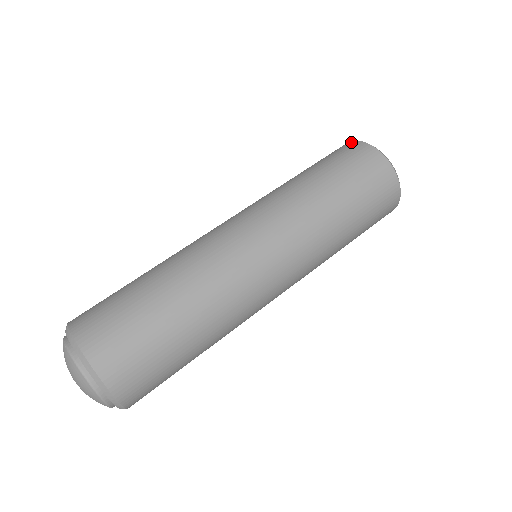
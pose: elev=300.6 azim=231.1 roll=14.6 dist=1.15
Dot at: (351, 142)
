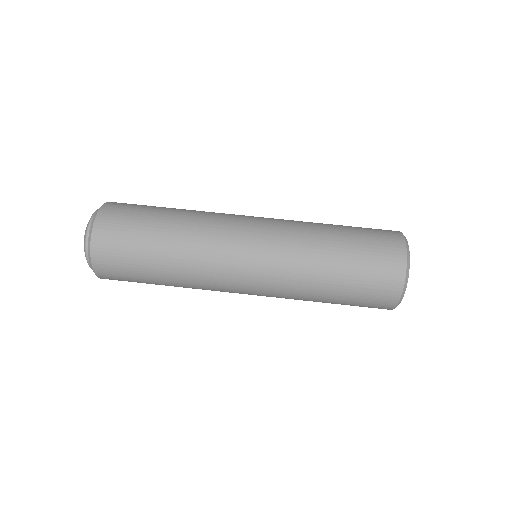
Dot at: occluded
